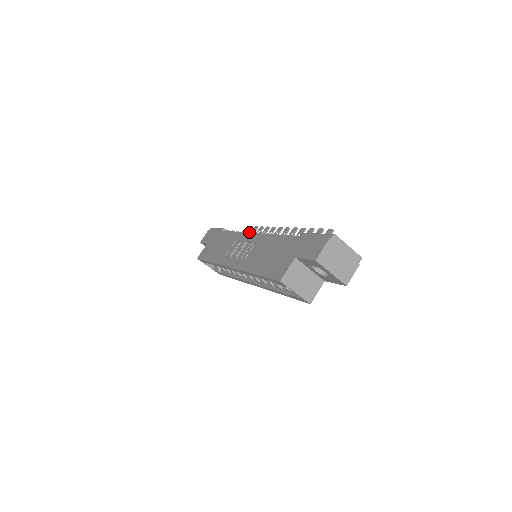
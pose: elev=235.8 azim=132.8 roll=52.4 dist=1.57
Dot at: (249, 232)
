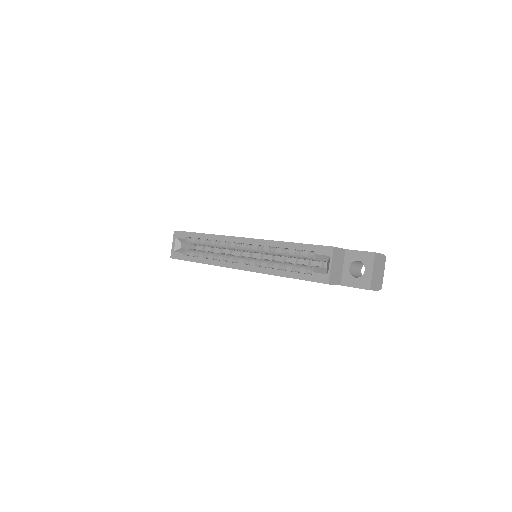
Dot at: occluded
